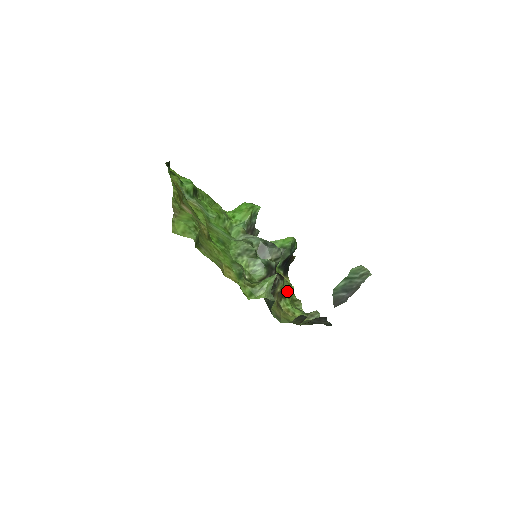
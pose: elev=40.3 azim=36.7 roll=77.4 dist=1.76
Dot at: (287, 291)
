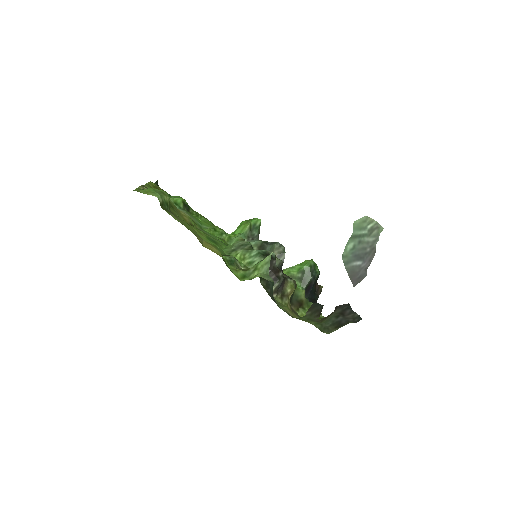
Dot at: (306, 302)
